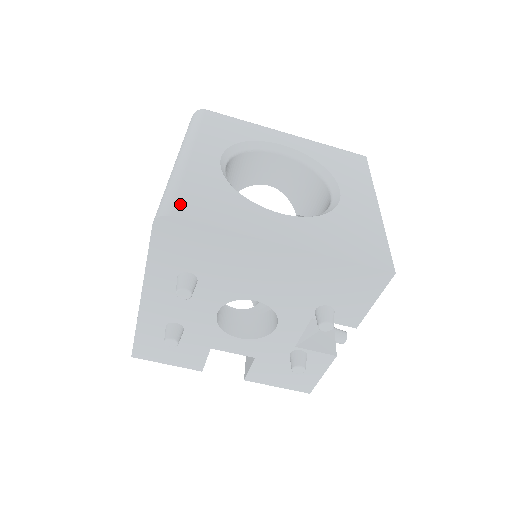
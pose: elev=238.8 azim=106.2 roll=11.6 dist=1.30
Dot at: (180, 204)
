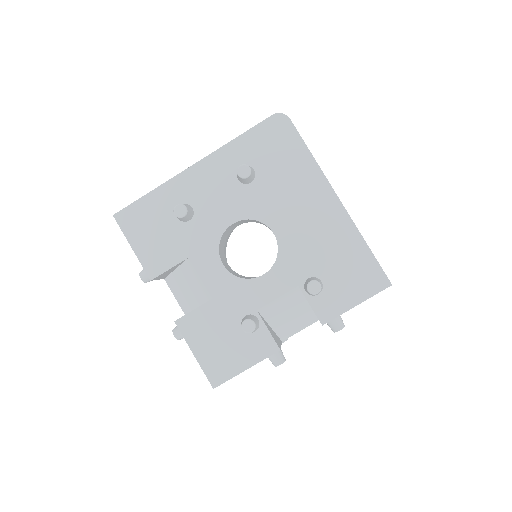
Dot at: occluded
